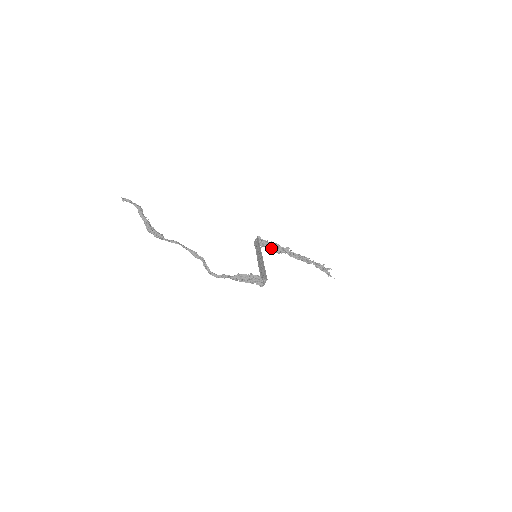
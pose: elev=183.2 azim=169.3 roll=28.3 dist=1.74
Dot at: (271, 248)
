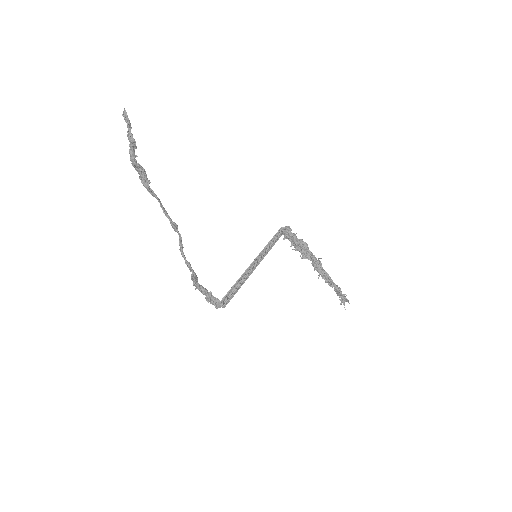
Dot at: (295, 246)
